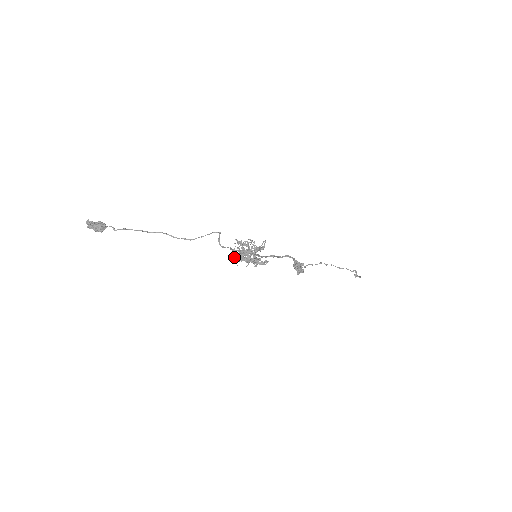
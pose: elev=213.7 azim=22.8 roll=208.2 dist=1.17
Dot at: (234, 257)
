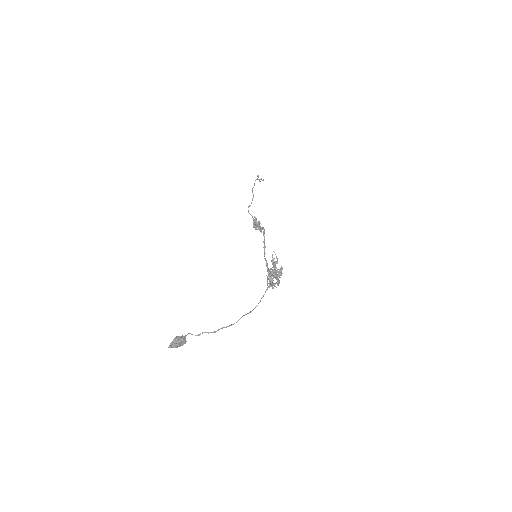
Dot at: (272, 286)
